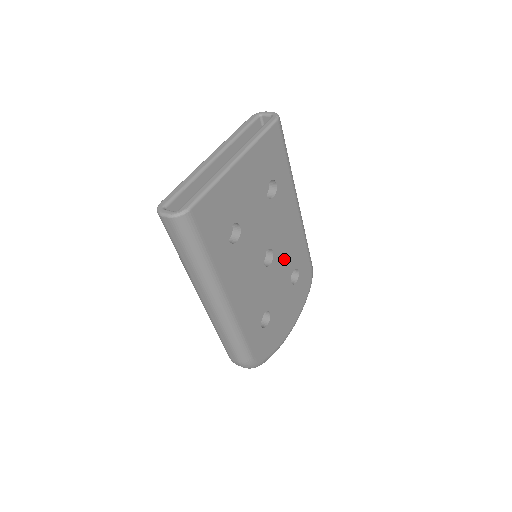
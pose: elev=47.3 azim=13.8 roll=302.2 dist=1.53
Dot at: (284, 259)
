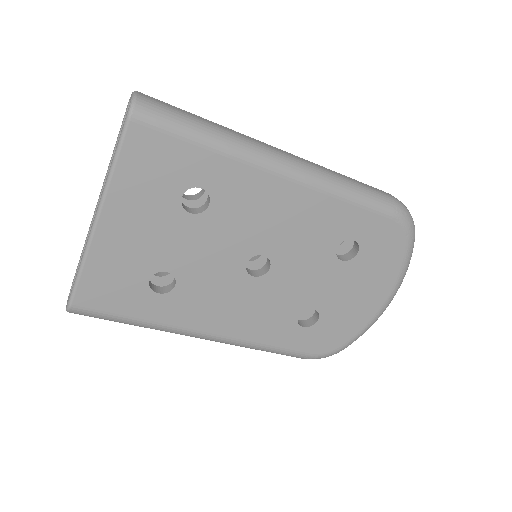
Dot at: (300, 247)
